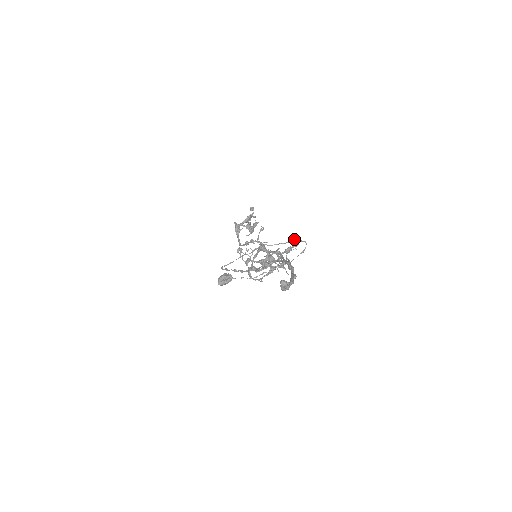
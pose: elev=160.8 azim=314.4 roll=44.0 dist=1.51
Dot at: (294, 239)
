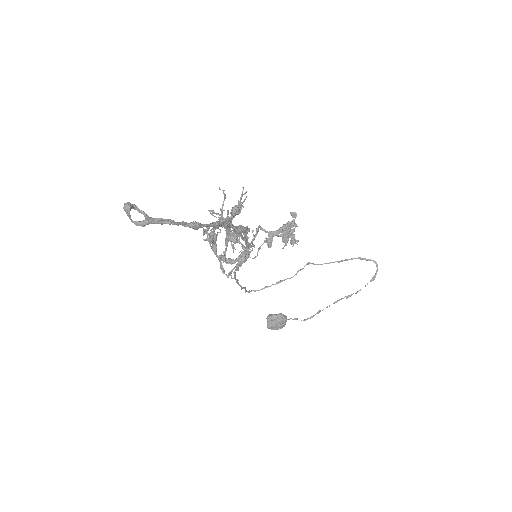
Dot at: (244, 193)
